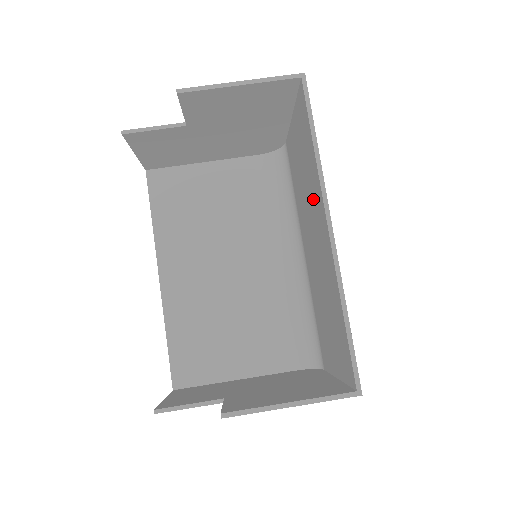
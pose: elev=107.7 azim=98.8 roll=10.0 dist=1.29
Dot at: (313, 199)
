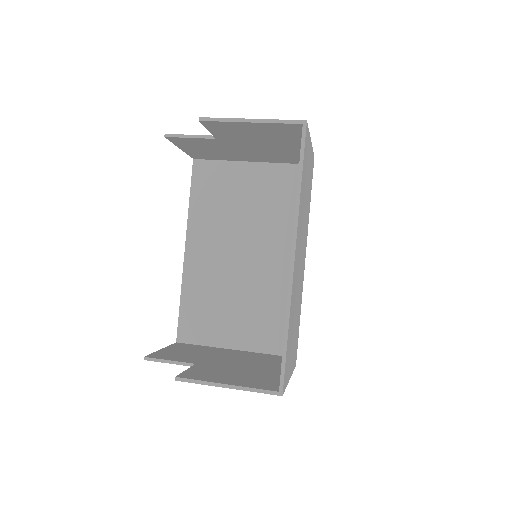
Dot at: occluded
